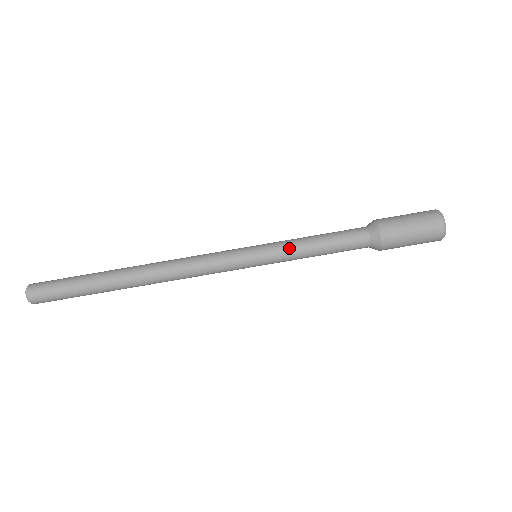
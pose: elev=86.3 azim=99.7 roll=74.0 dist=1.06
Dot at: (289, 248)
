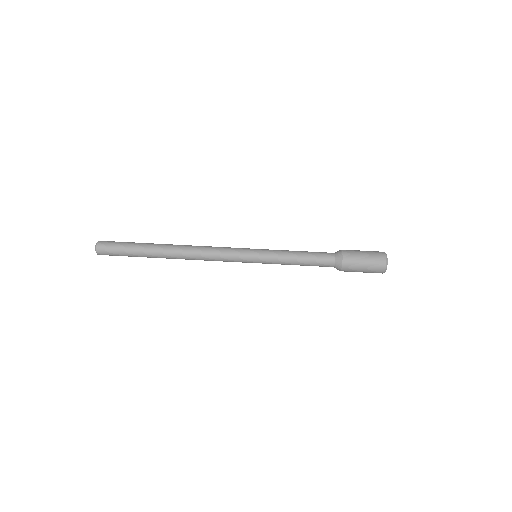
Dot at: (279, 252)
